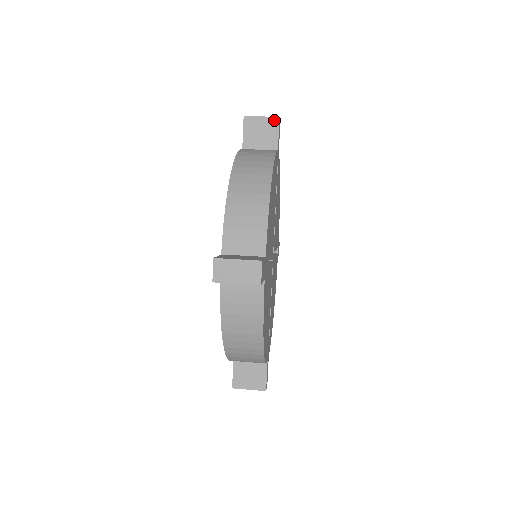
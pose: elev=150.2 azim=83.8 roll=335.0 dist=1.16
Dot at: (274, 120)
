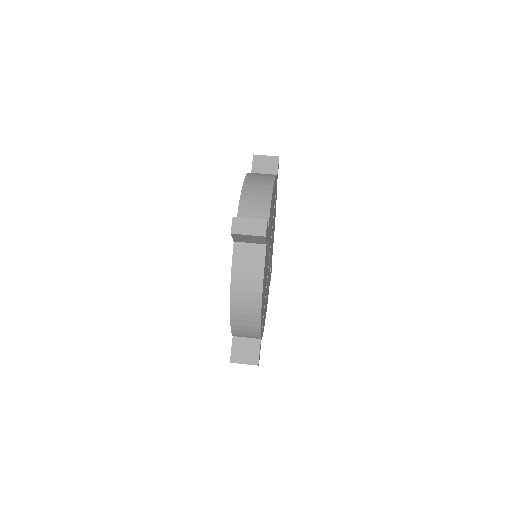
Dot at: (275, 158)
